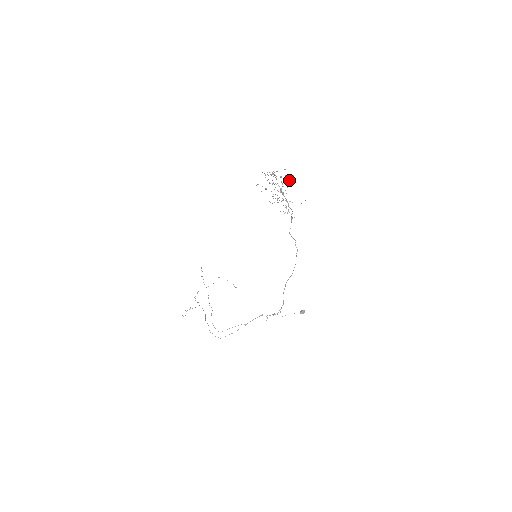
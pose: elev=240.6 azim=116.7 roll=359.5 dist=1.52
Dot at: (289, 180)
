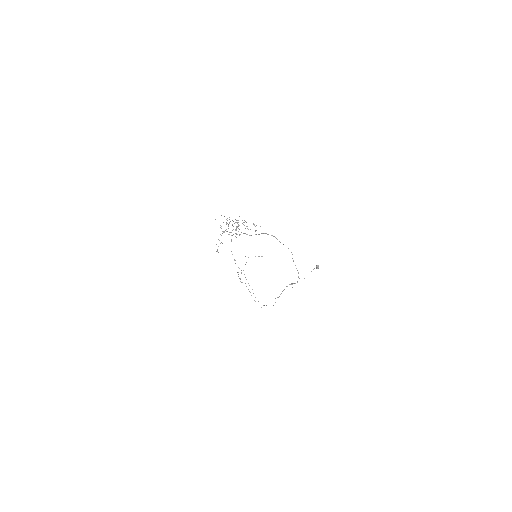
Dot at: (236, 229)
